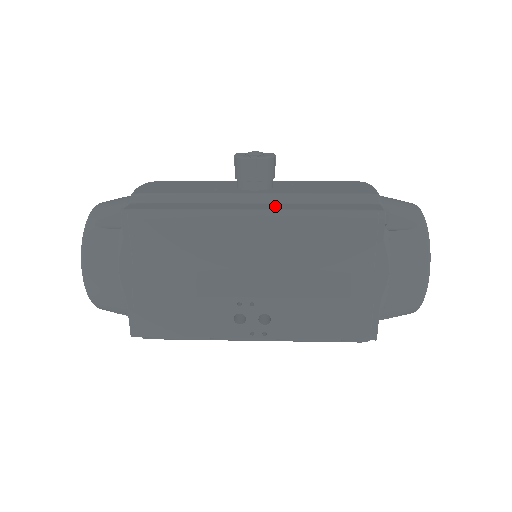
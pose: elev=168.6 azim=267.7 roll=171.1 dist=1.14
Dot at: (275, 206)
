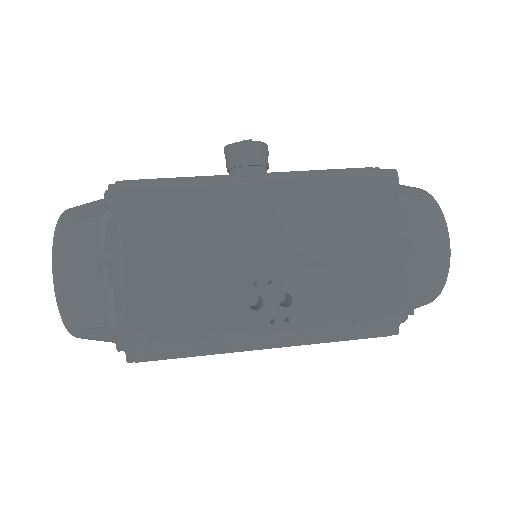
Dot at: occluded
